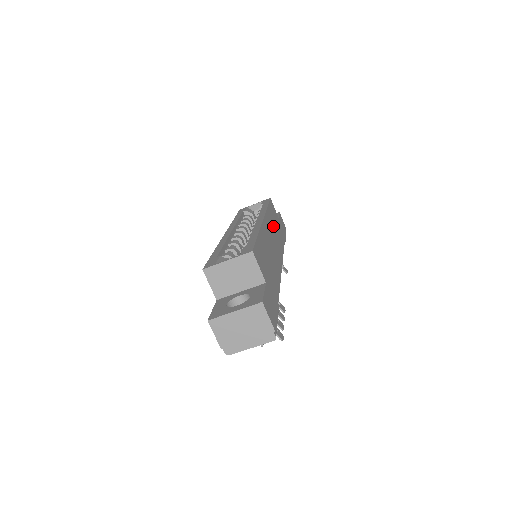
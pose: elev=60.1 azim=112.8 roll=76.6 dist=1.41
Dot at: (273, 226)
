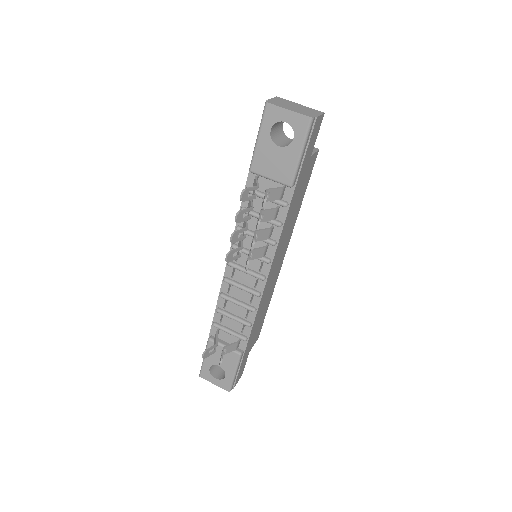
Dot at: (268, 298)
